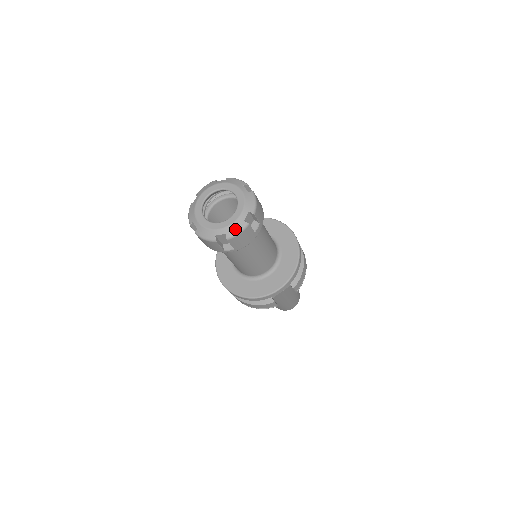
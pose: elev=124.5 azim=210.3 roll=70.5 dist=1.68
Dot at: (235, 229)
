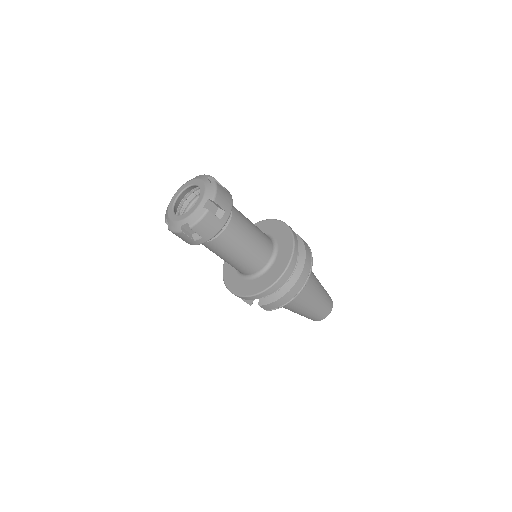
Dot at: (173, 227)
